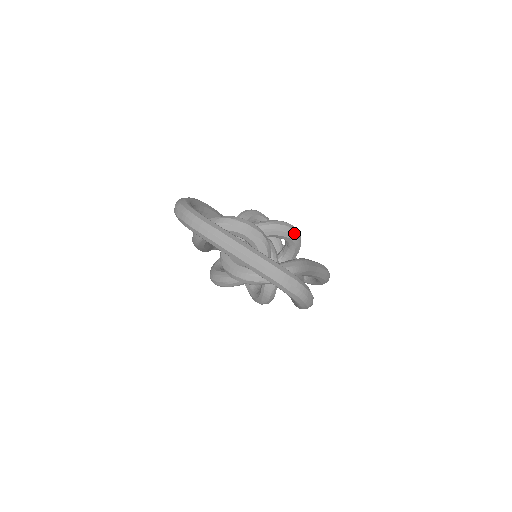
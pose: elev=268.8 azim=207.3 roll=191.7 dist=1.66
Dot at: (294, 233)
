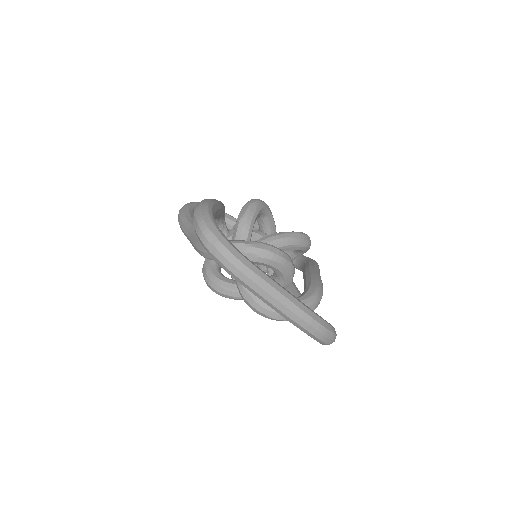
Dot at: (309, 245)
